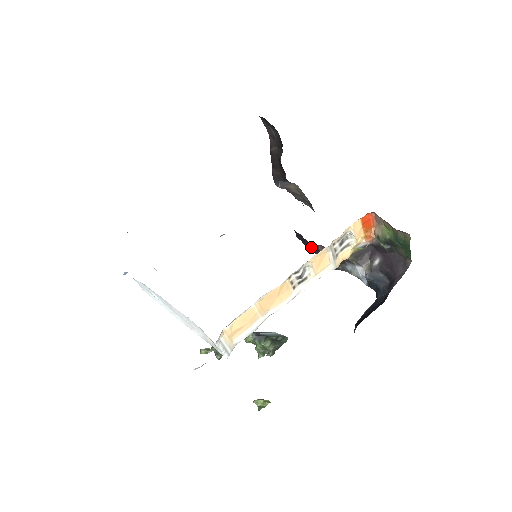
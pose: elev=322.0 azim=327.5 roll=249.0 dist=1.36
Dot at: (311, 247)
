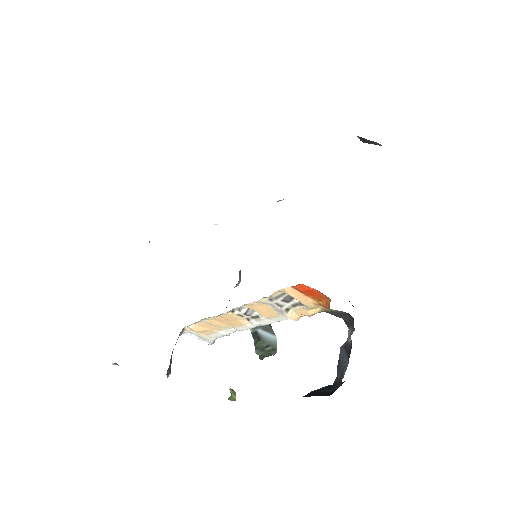
Dot at: occluded
